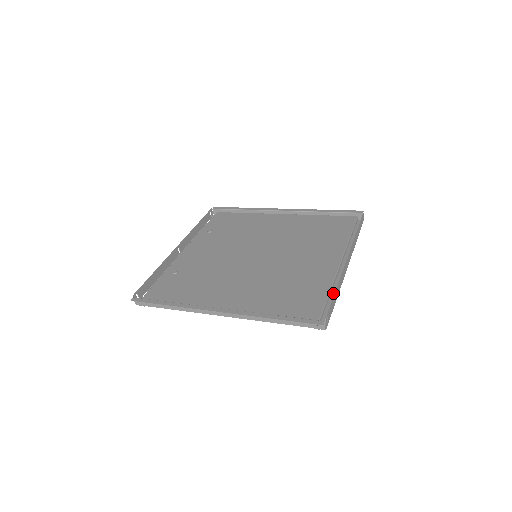
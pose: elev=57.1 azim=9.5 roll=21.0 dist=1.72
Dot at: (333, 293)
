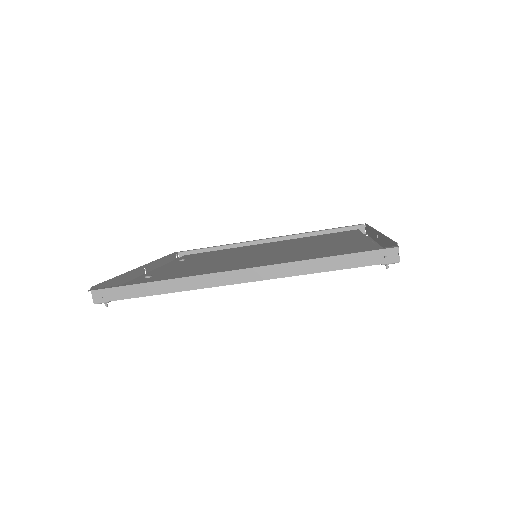
Dot at: occluded
